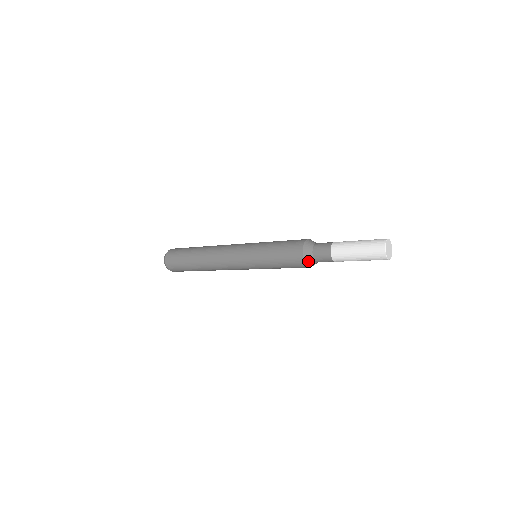
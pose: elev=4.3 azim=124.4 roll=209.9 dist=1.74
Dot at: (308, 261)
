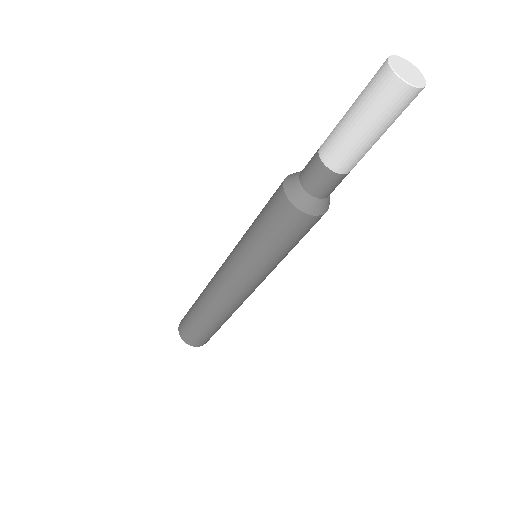
Dot at: (291, 190)
